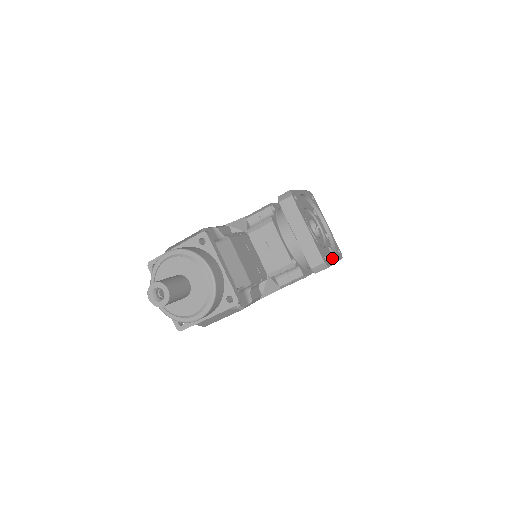
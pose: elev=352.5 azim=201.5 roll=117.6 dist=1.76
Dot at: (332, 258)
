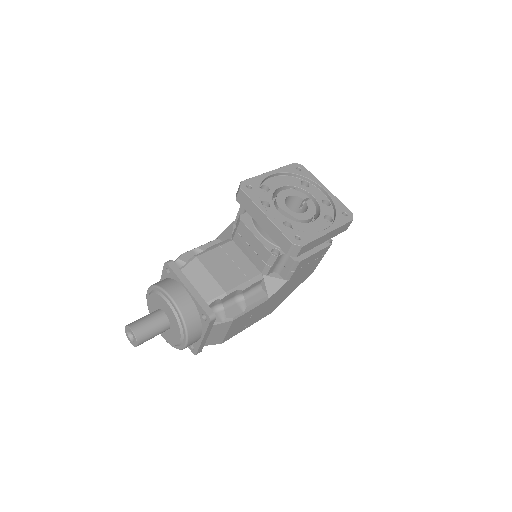
Dot at: occluded
